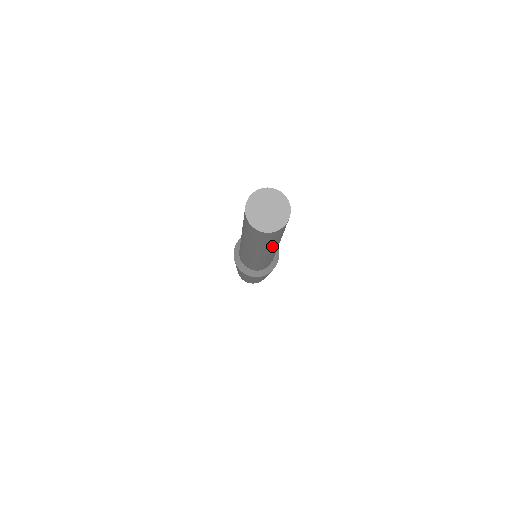
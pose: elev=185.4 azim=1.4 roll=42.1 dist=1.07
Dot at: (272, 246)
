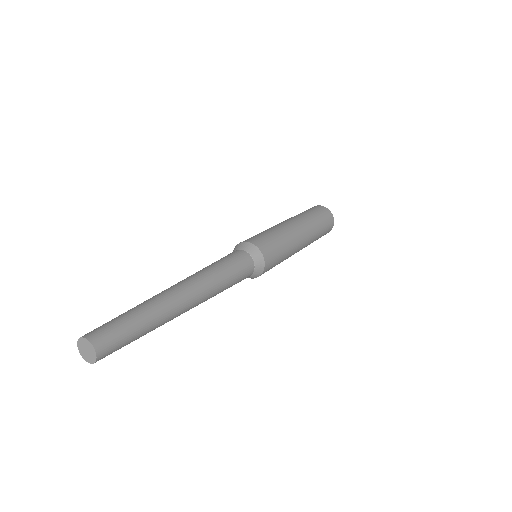
Dot at: occluded
